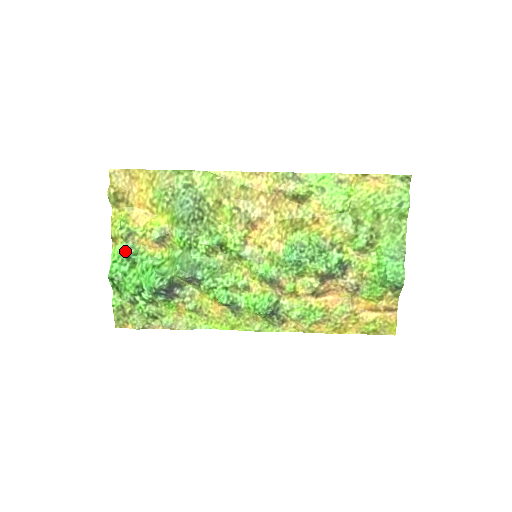
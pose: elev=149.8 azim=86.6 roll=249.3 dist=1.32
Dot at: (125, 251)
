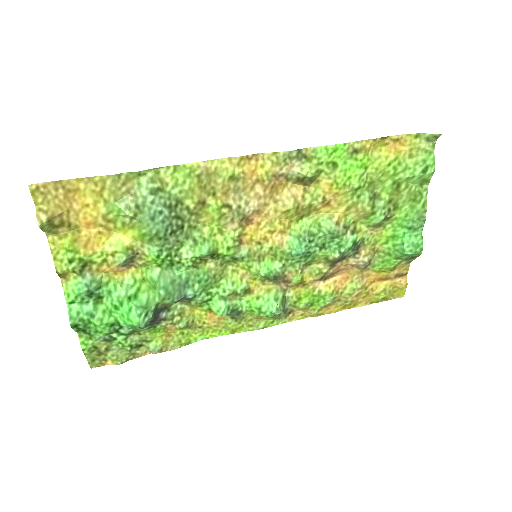
Dot at: (84, 288)
